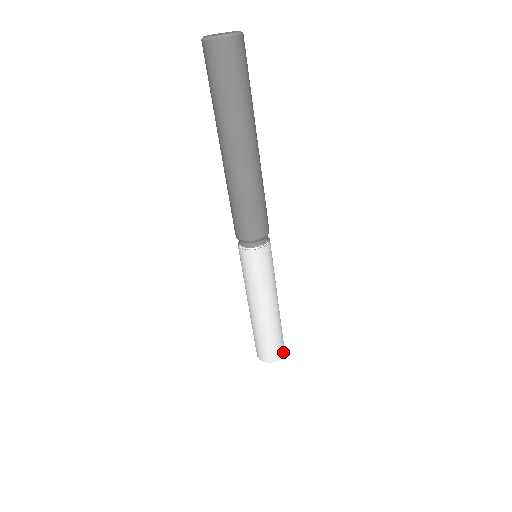
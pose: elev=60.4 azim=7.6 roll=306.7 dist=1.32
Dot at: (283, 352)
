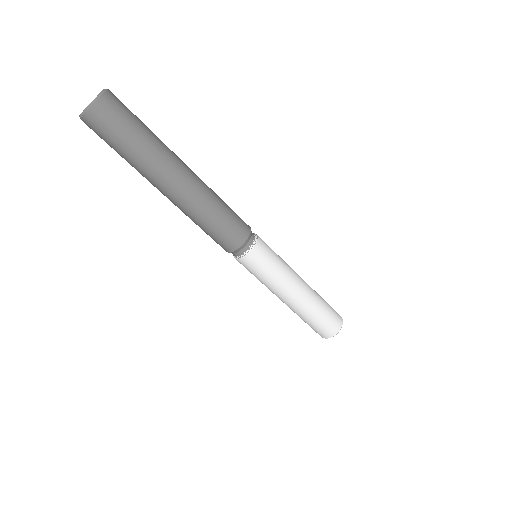
Dot at: (339, 316)
